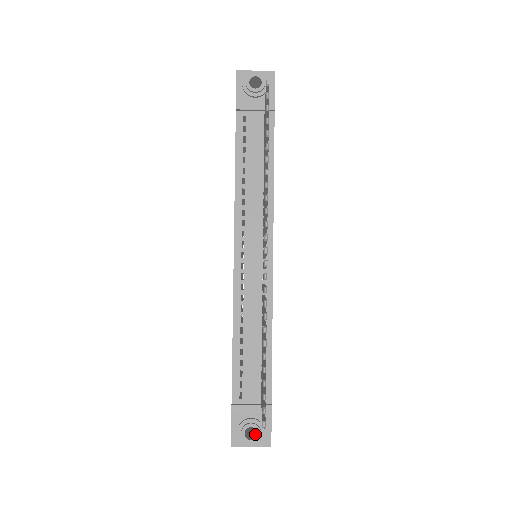
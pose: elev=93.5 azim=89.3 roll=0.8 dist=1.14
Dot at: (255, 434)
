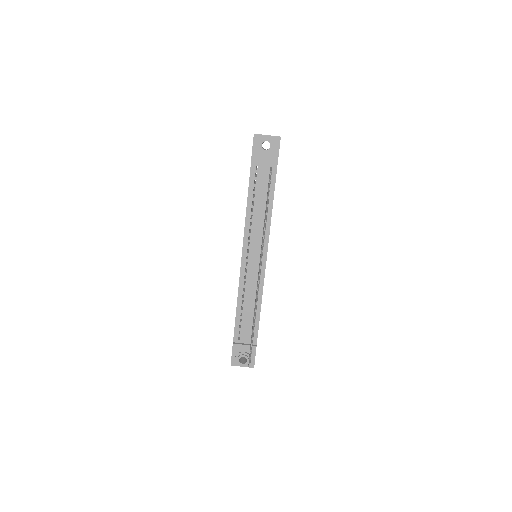
Dot at: (245, 360)
